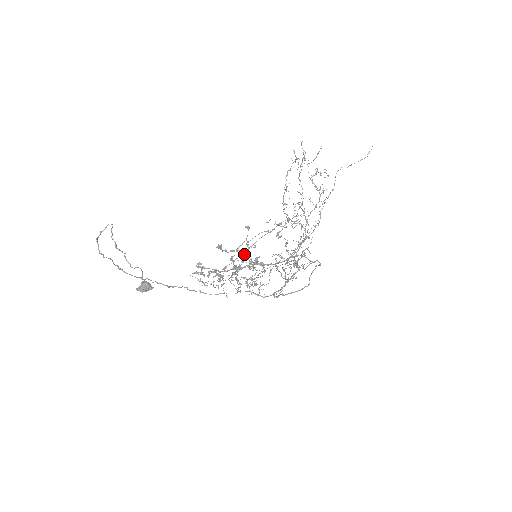
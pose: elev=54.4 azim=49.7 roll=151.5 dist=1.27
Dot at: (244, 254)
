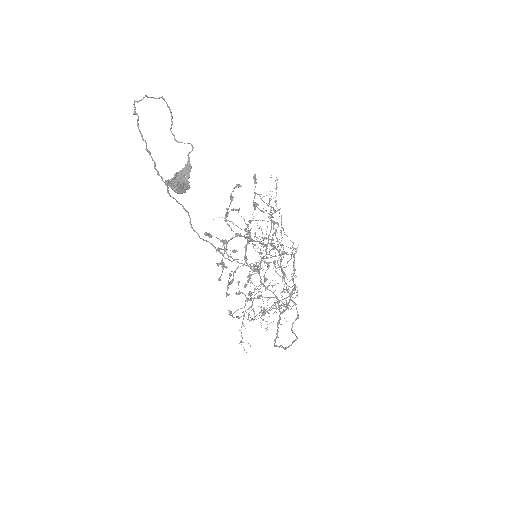
Dot at: (270, 206)
